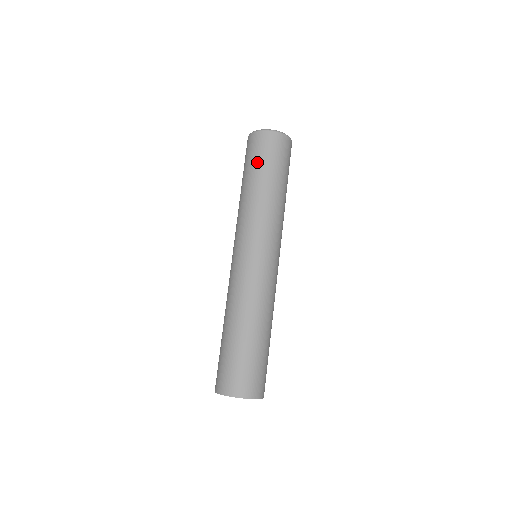
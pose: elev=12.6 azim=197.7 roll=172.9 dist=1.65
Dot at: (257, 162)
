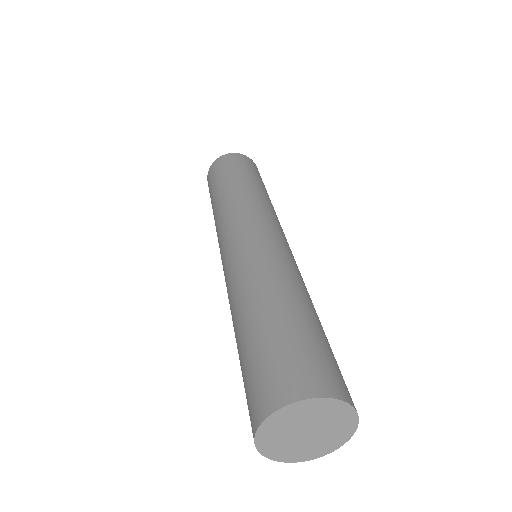
Dot at: (250, 170)
